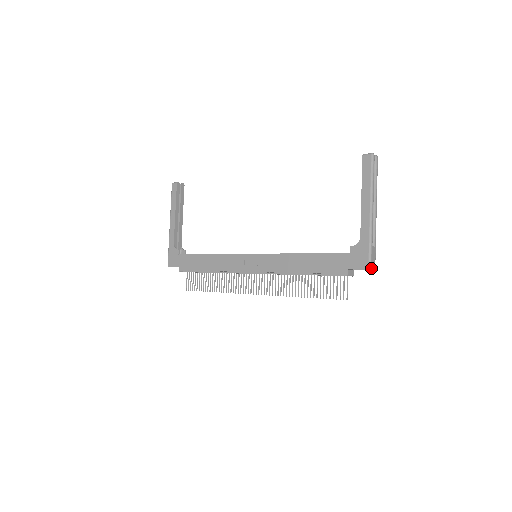
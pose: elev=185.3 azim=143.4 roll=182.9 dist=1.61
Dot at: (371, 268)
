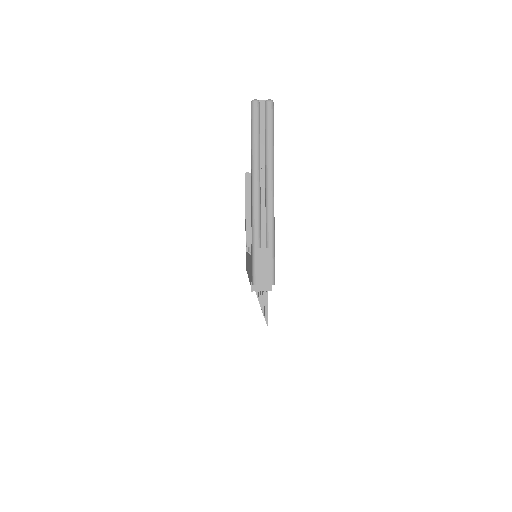
Dot at: (256, 282)
